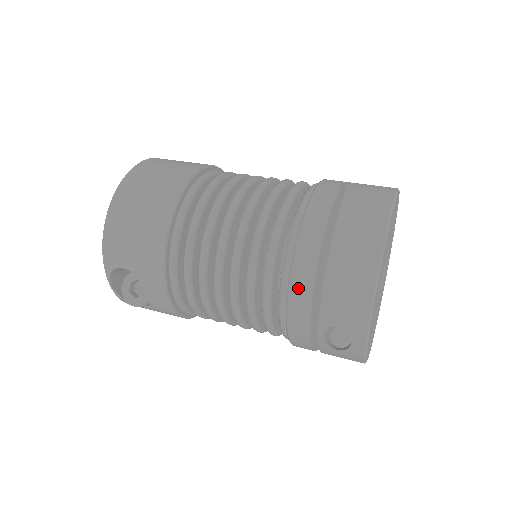
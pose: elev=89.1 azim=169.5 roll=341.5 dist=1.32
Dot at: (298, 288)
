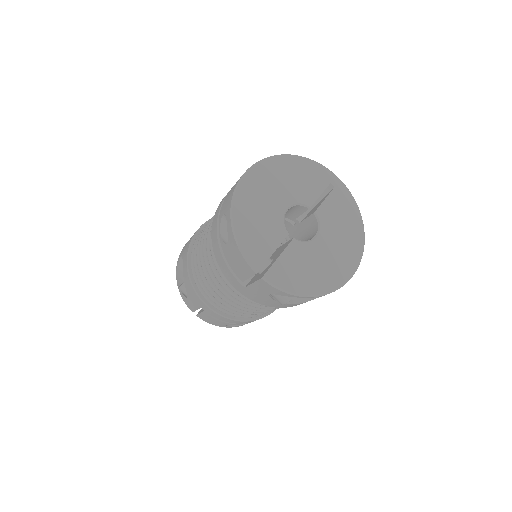
Dot at: (219, 205)
